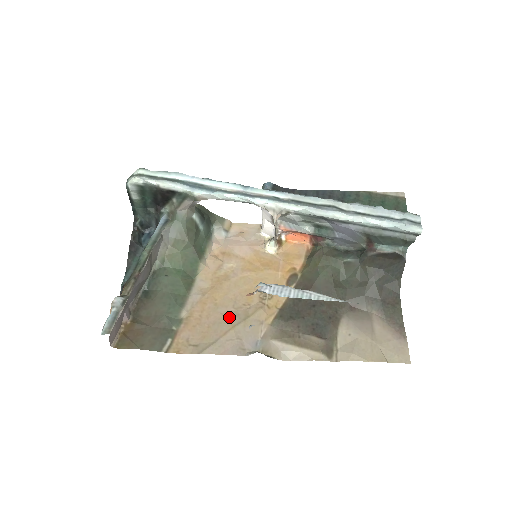
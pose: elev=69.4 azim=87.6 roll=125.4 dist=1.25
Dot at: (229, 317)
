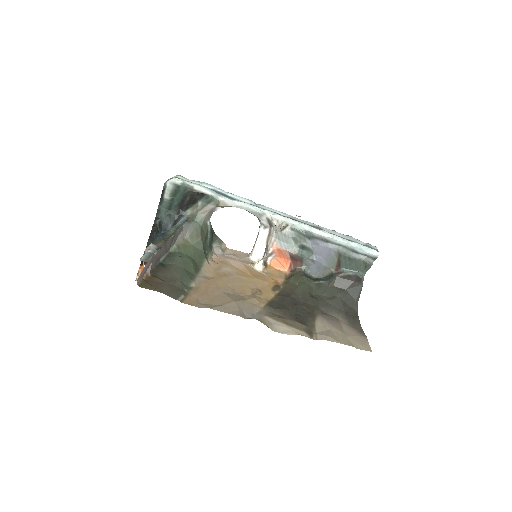
Dot at: (230, 295)
